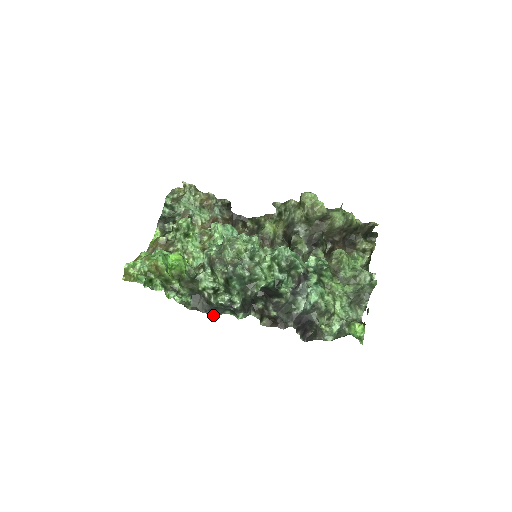
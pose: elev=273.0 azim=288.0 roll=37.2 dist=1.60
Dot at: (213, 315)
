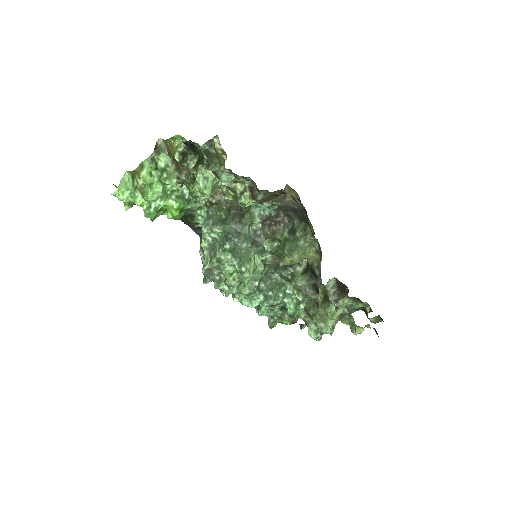
Dot at: occluded
